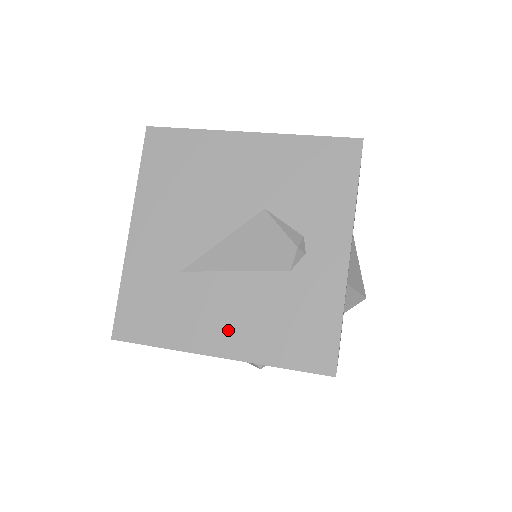
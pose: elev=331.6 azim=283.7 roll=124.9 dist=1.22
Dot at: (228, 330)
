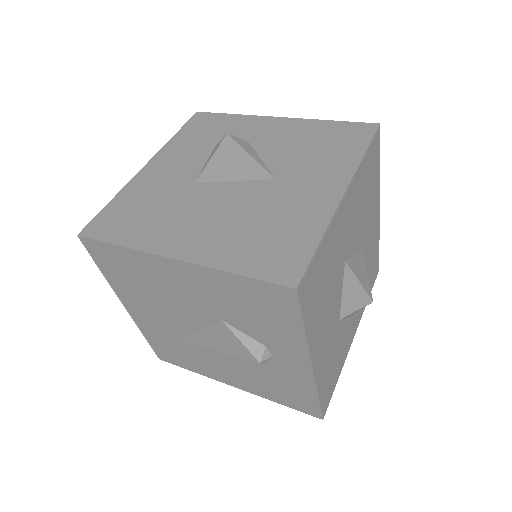
Dot at: (233, 378)
